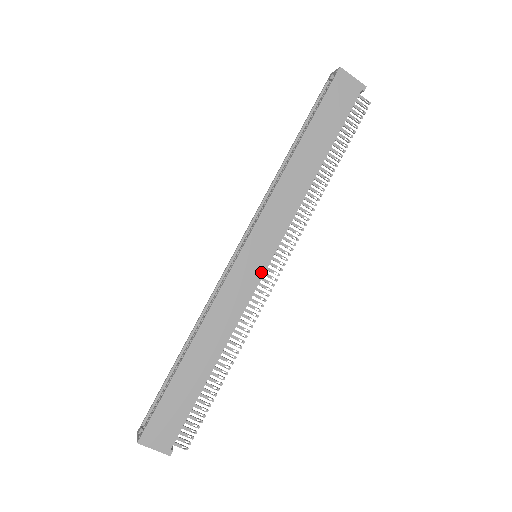
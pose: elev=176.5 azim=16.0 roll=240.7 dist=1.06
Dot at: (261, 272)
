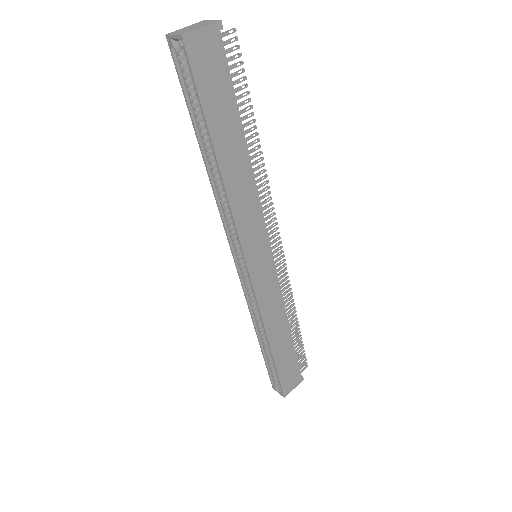
Dot at: (272, 264)
